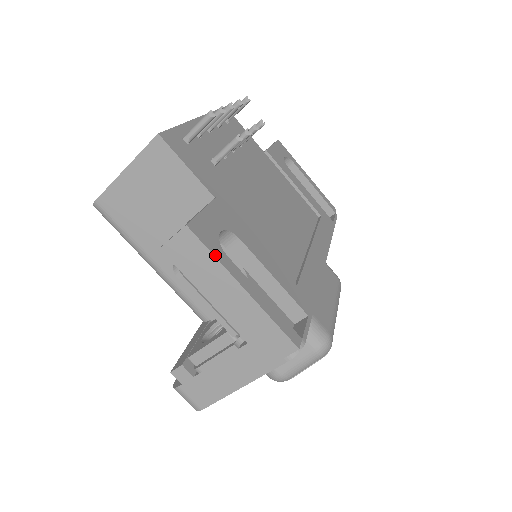
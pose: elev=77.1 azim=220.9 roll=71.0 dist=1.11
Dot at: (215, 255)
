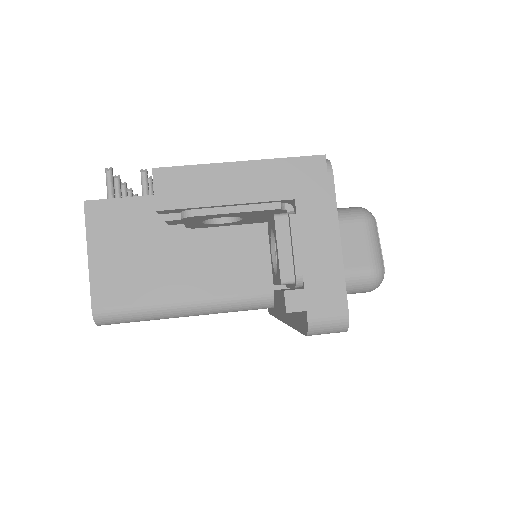
Dot at: (194, 165)
